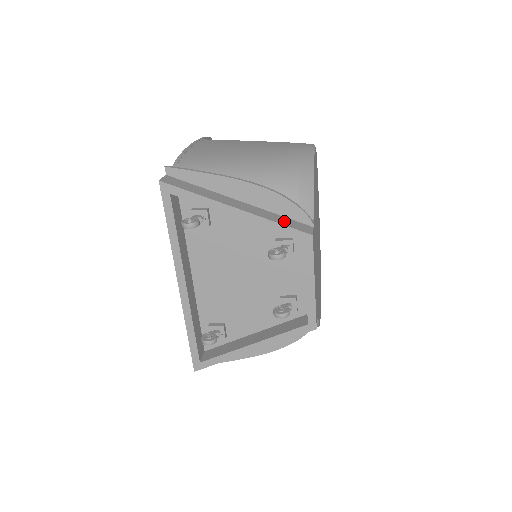
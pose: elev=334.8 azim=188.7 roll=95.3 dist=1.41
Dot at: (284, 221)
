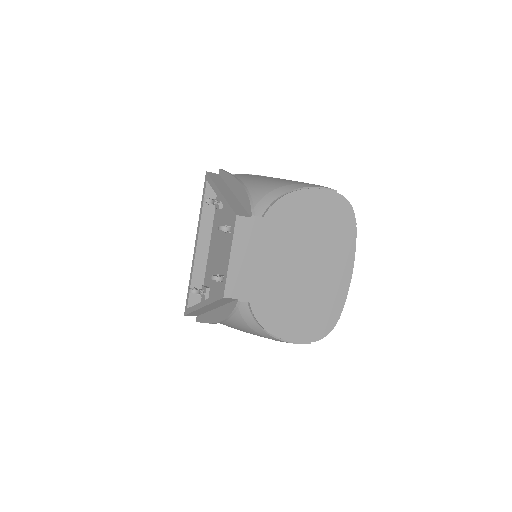
Dot at: (236, 206)
